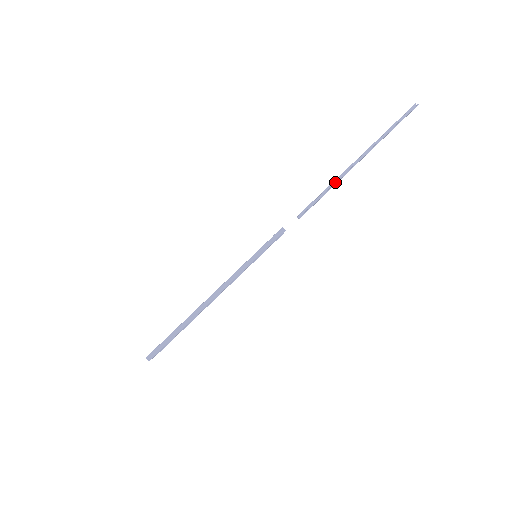
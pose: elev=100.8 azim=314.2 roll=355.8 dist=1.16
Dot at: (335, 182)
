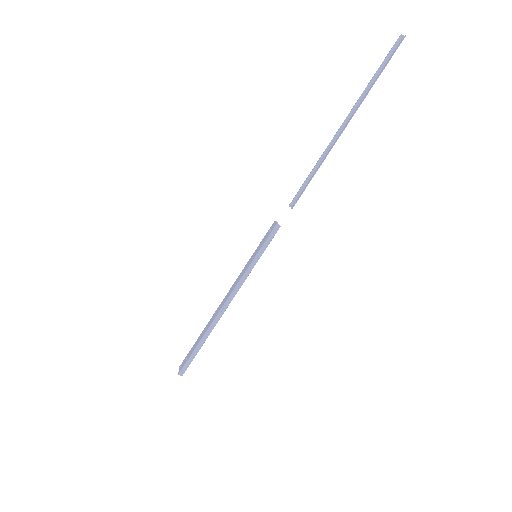
Dot at: (322, 157)
